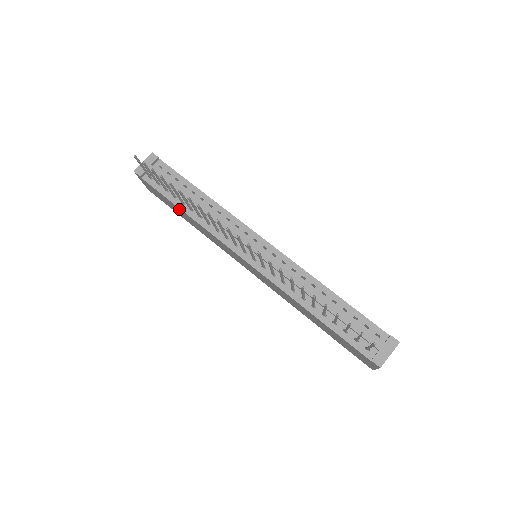
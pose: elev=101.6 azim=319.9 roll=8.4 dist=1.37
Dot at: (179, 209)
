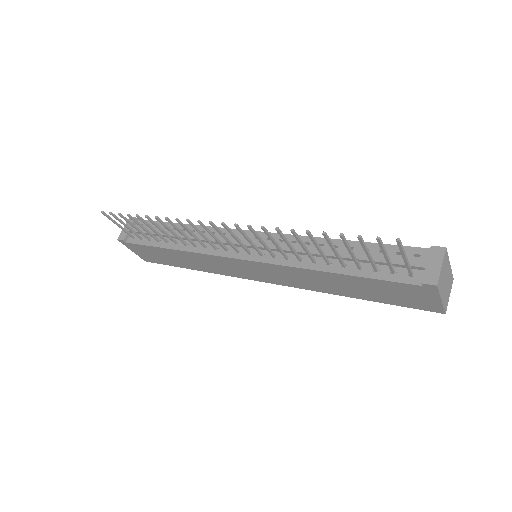
Dot at: (167, 251)
